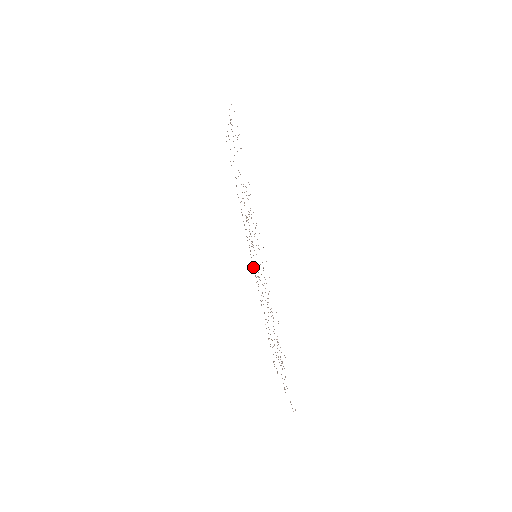
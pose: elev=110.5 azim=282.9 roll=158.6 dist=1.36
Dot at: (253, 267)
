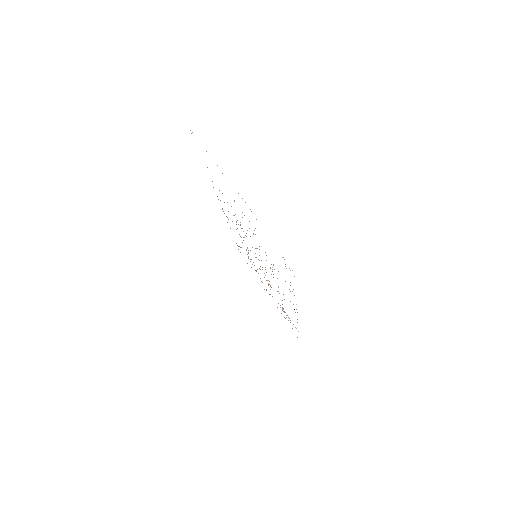
Dot at: occluded
